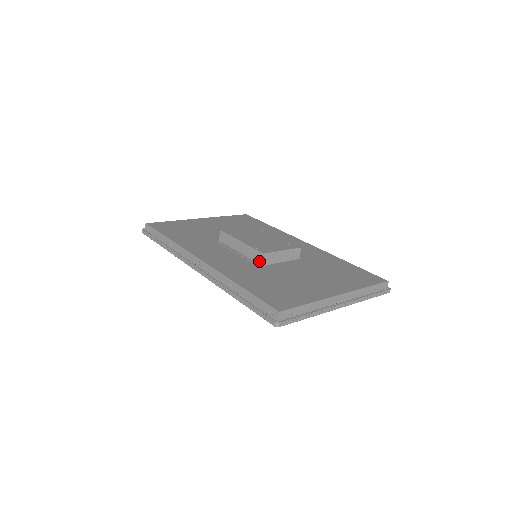
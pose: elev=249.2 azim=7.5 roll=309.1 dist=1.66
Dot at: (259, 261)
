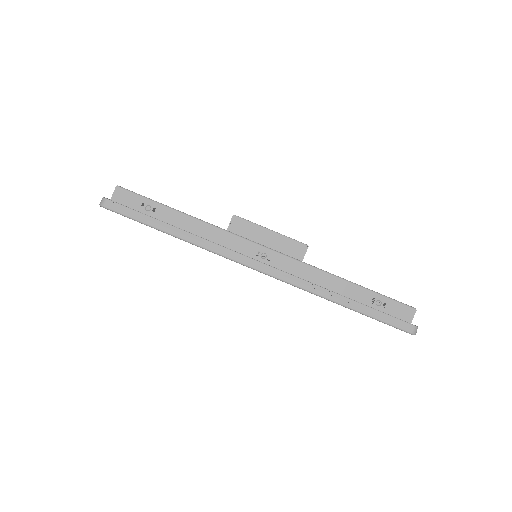
Dot at: (228, 227)
